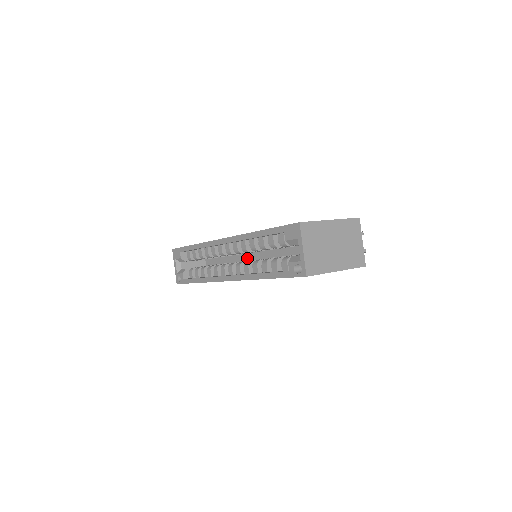
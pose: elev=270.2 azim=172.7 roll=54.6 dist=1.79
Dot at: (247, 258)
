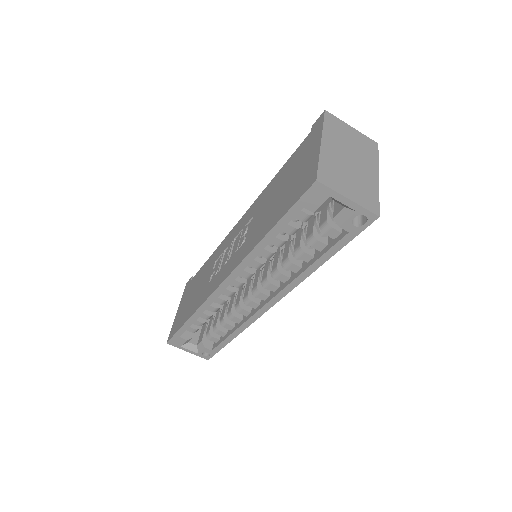
Dot at: occluded
